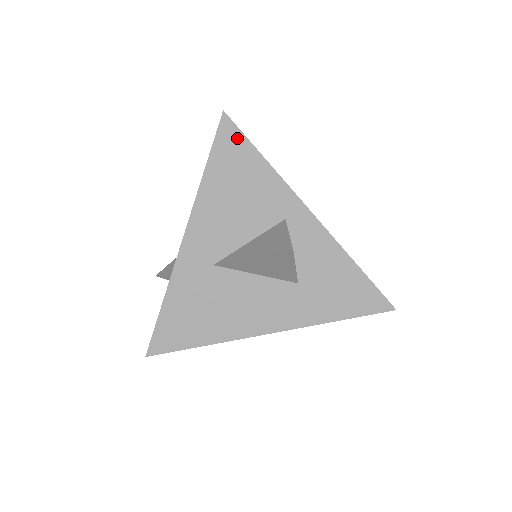
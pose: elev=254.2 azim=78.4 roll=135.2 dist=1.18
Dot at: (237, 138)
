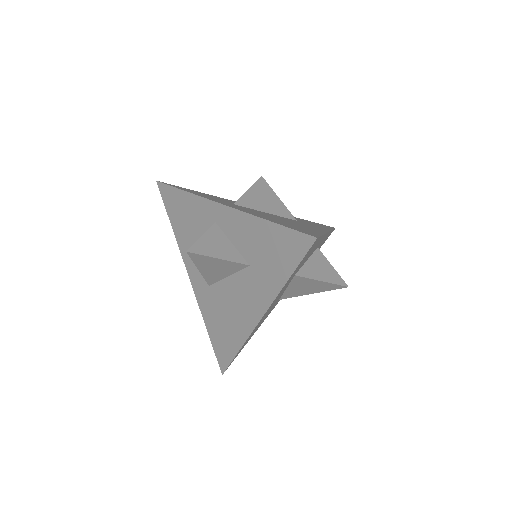
Dot at: (169, 191)
